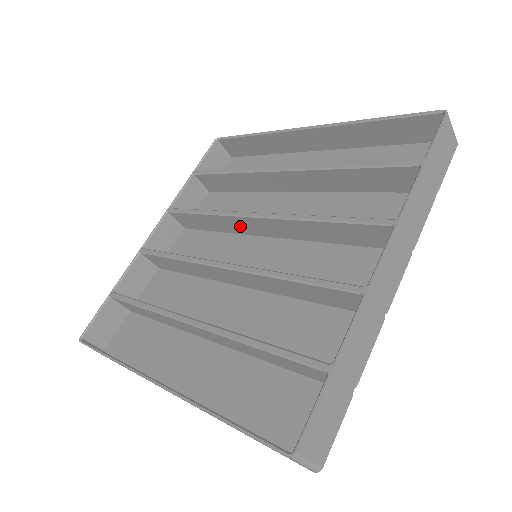
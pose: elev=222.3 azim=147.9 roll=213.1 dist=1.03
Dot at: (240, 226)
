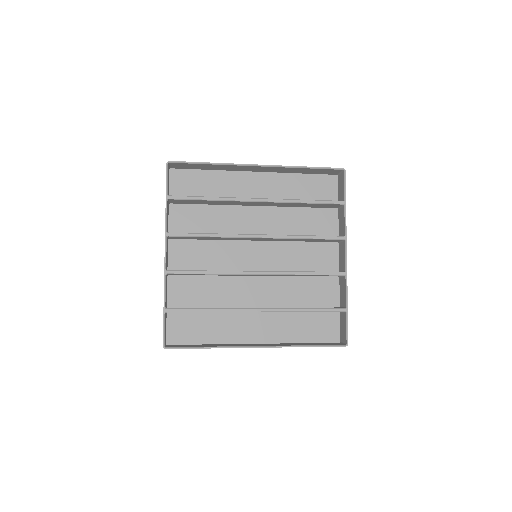
Dot at: (237, 239)
